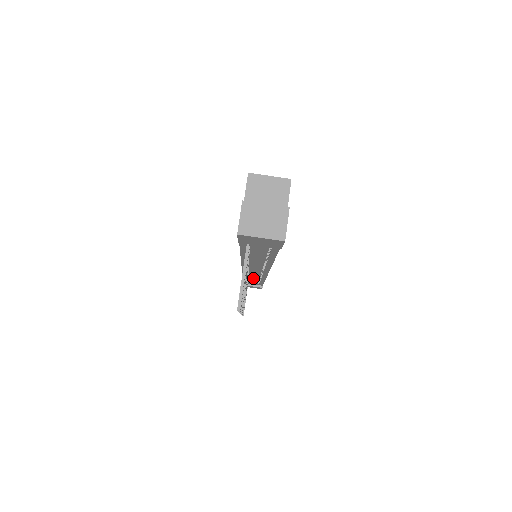
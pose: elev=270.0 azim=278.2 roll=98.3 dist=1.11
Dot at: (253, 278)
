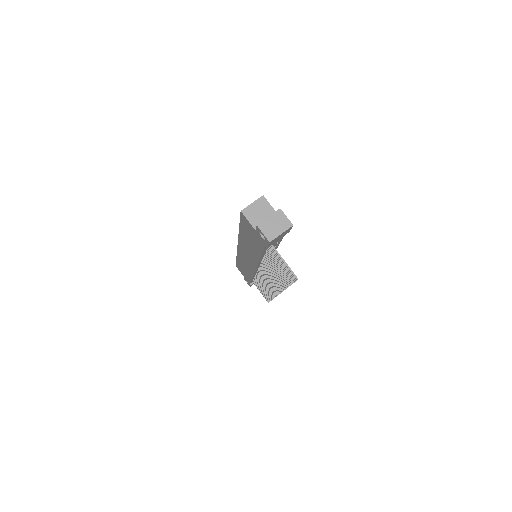
Dot at: occluded
